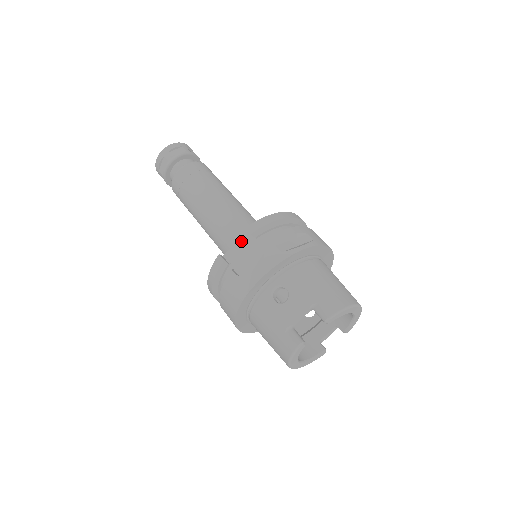
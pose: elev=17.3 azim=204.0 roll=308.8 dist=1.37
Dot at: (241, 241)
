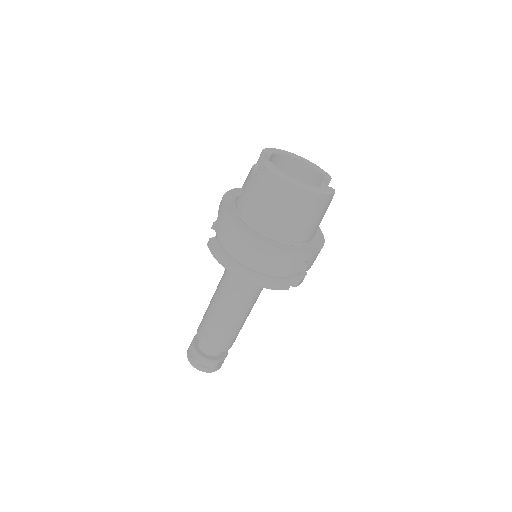
Dot at: (216, 234)
